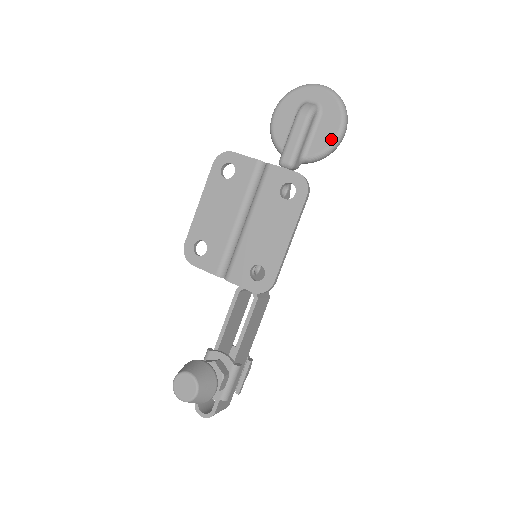
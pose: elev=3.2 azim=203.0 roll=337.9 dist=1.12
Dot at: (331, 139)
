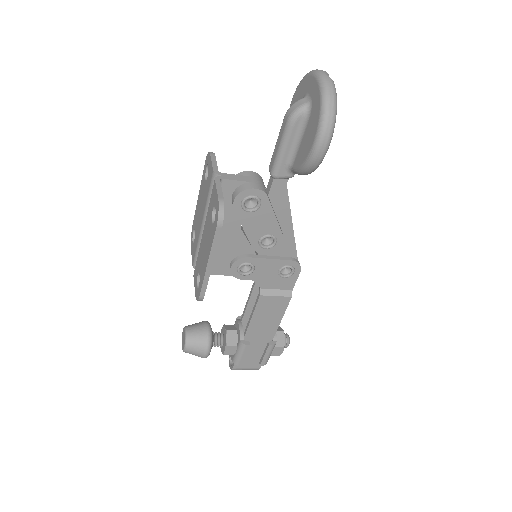
Dot at: (306, 154)
